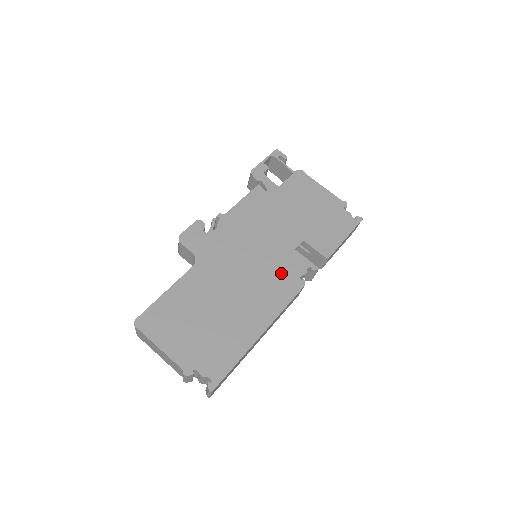
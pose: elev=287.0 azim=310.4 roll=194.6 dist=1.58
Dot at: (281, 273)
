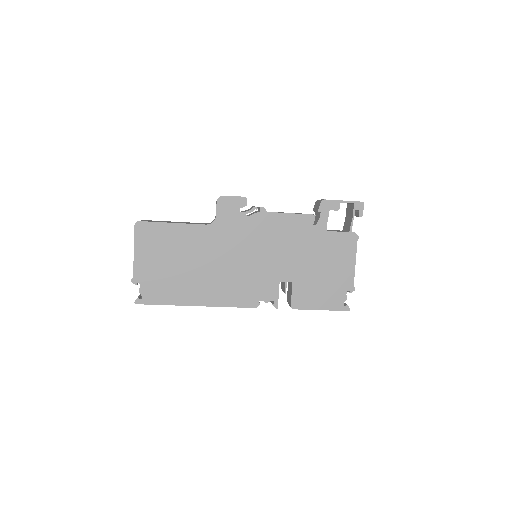
Dot at: (252, 286)
